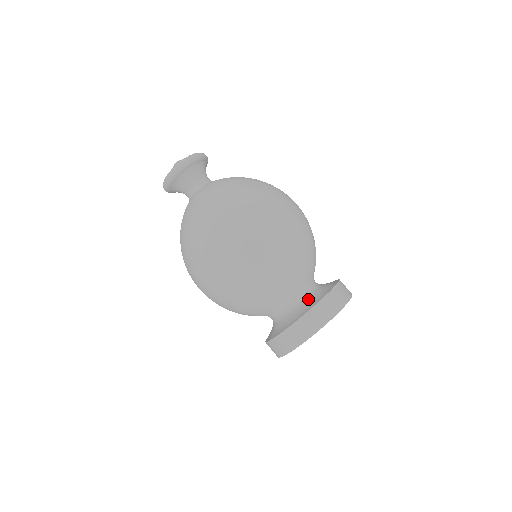
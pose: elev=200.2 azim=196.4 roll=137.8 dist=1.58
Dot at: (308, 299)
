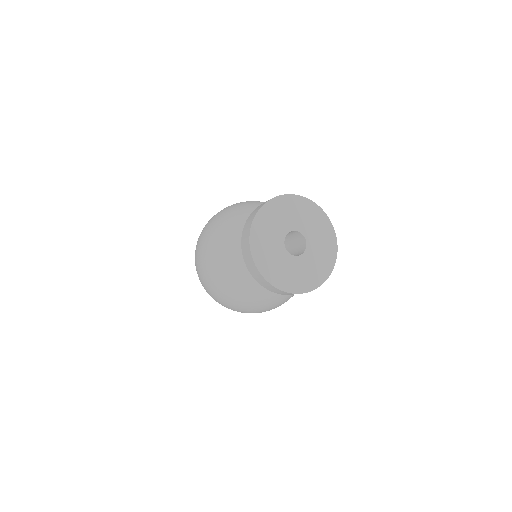
Dot at: occluded
